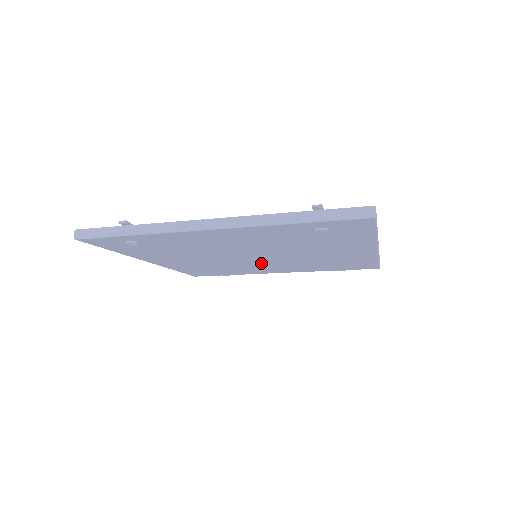
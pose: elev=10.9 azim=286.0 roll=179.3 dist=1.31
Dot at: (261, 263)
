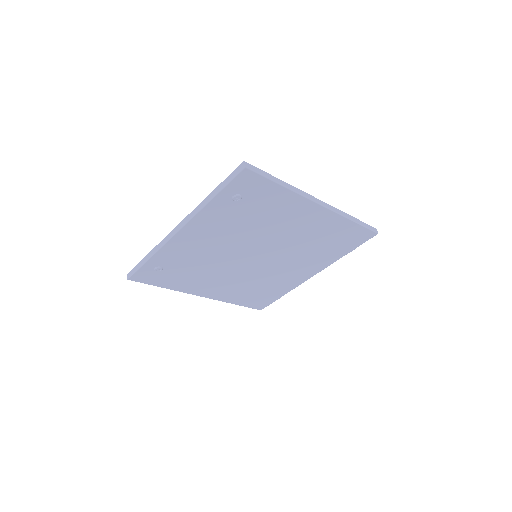
Dot at: (274, 265)
